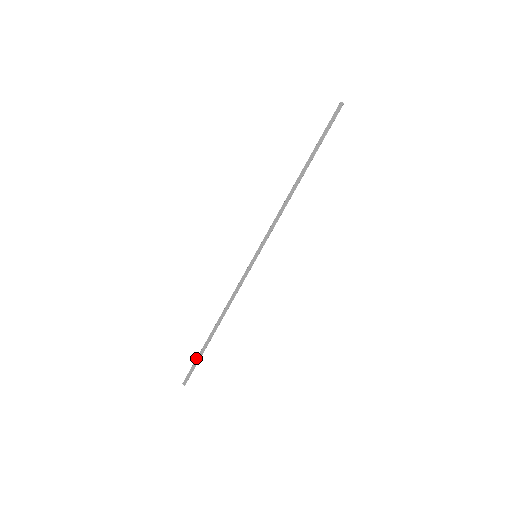
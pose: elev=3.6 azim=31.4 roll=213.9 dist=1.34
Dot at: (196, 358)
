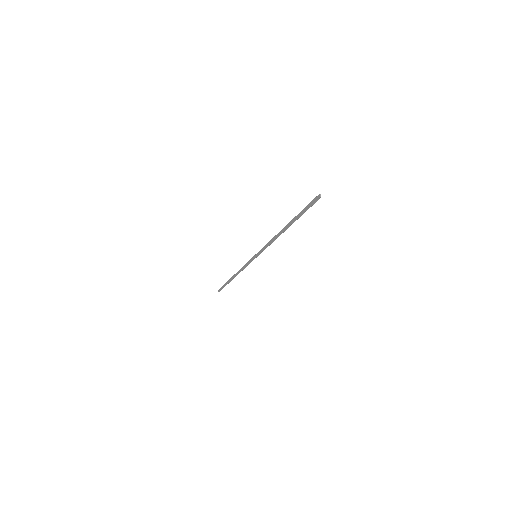
Dot at: (224, 284)
